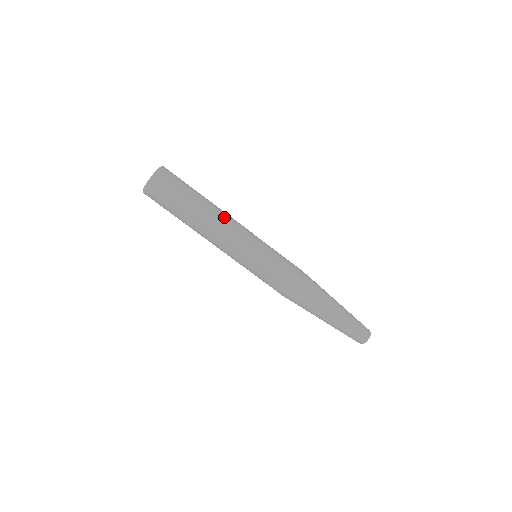
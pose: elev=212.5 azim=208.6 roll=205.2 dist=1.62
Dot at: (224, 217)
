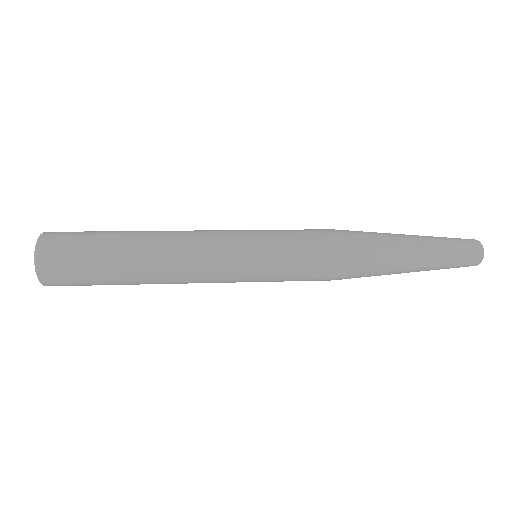
Dot at: (174, 233)
